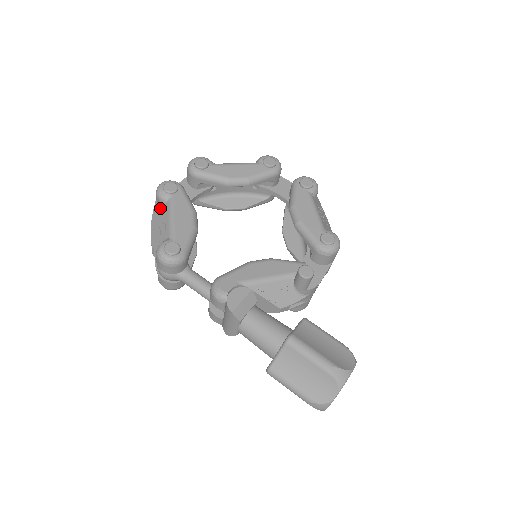
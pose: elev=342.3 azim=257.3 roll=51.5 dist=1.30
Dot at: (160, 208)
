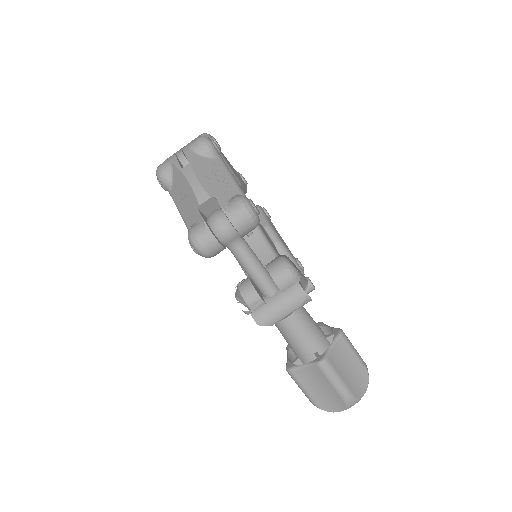
Dot at: (206, 160)
